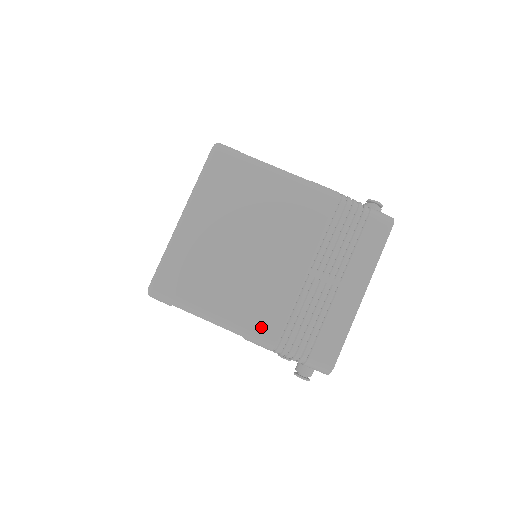
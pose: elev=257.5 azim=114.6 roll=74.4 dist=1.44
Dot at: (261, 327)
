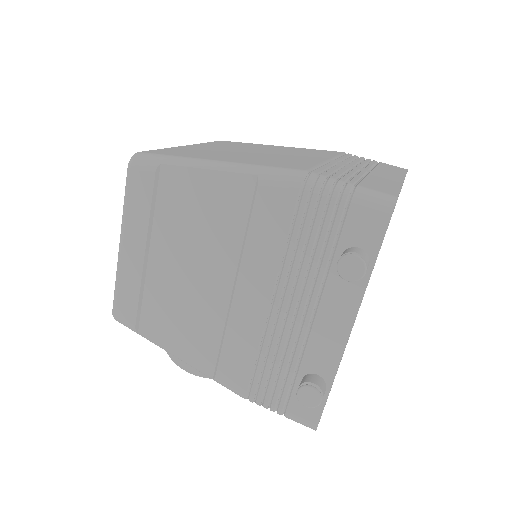
Dot at: (282, 166)
